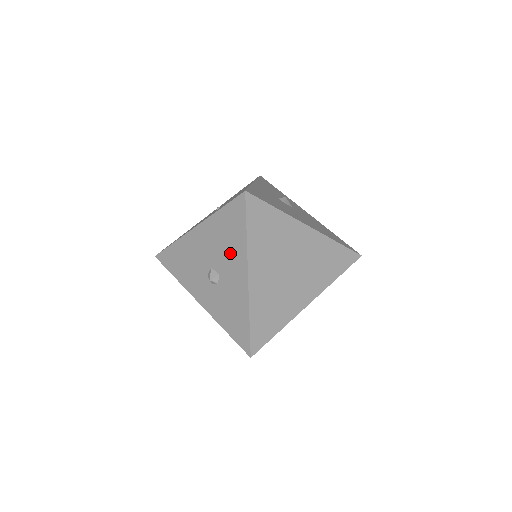
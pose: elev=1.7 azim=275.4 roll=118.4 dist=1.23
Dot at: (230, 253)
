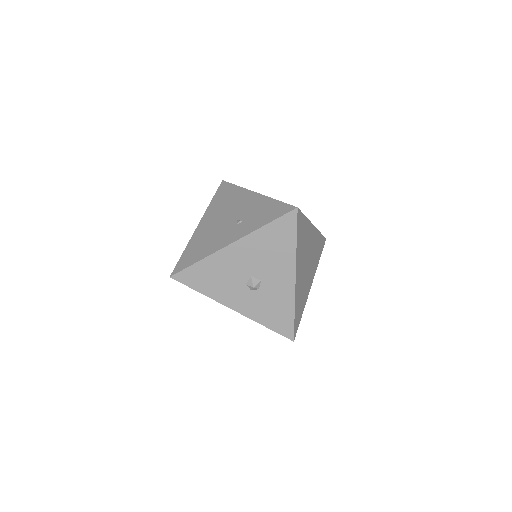
Dot at: (276, 261)
